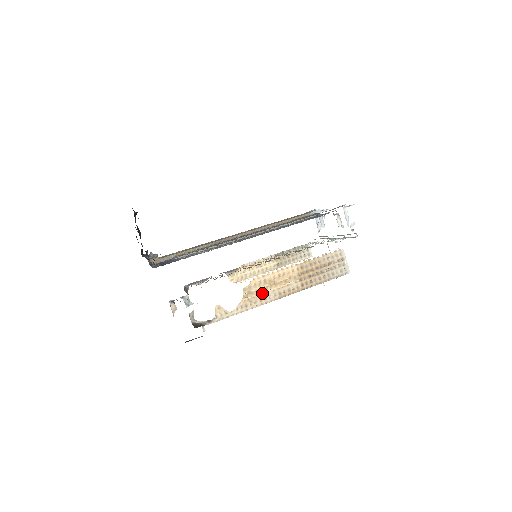
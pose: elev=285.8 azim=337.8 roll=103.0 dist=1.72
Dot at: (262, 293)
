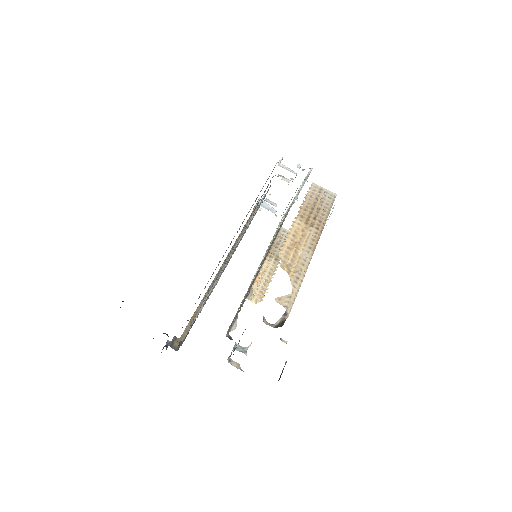
Dot at: (297, 259)
